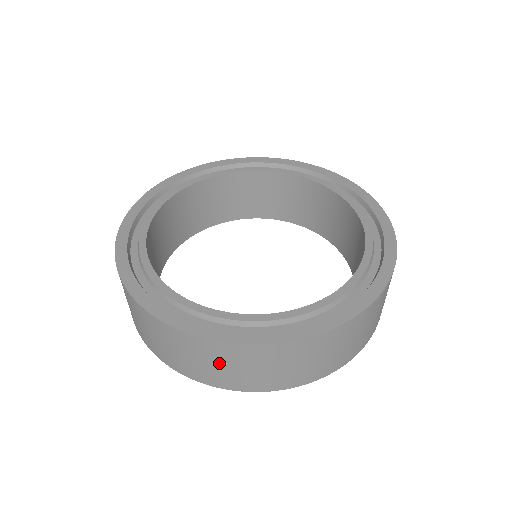
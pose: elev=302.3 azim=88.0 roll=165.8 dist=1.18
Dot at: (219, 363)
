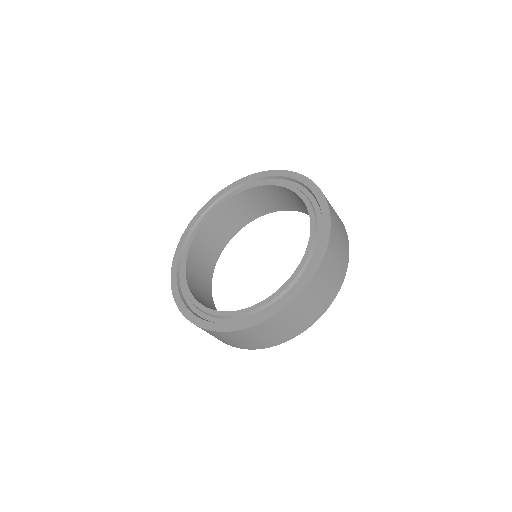
Dot at: (273, 331)
